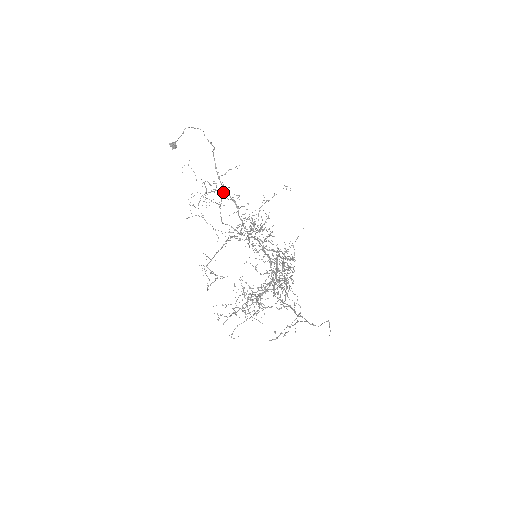
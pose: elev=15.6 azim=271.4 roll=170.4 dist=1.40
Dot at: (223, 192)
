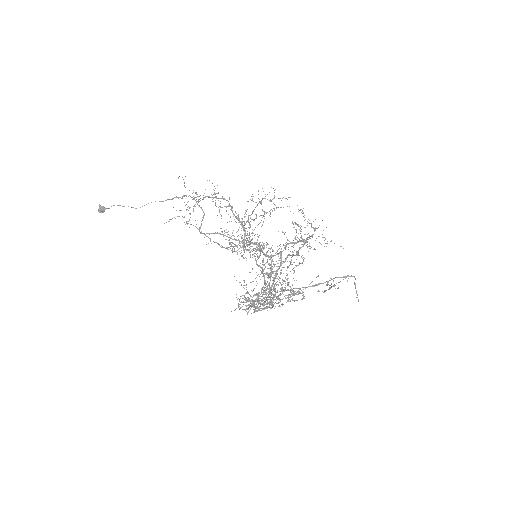
Dot at: (203, 217)
